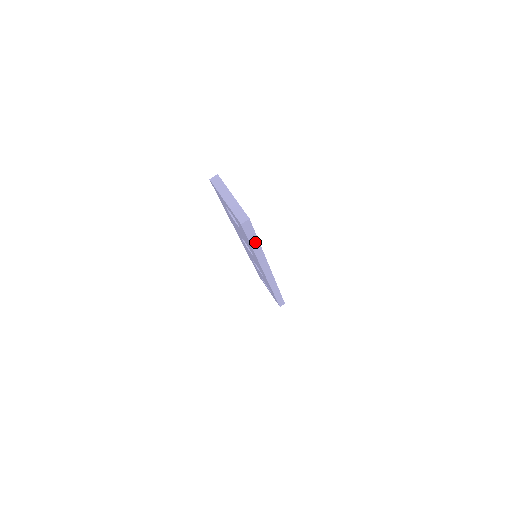
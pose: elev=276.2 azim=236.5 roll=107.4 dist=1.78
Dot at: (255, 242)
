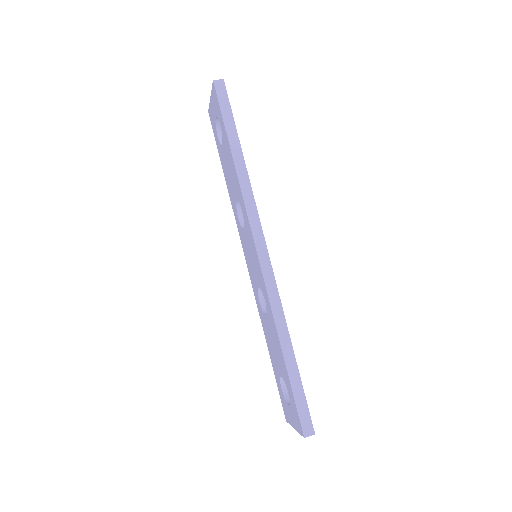
Dot at: (233, 136)
